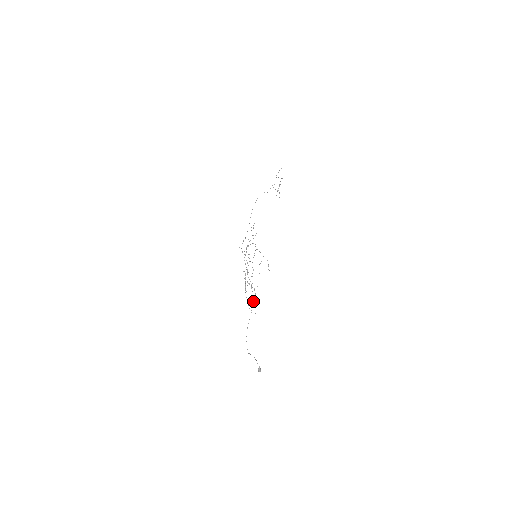
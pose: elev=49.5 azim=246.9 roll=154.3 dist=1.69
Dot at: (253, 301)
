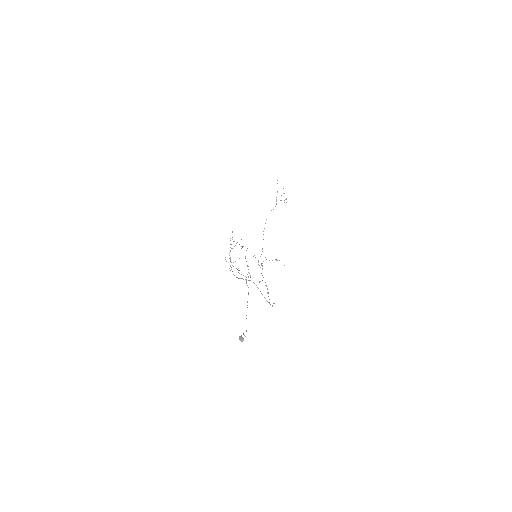
Dot at: occluded
